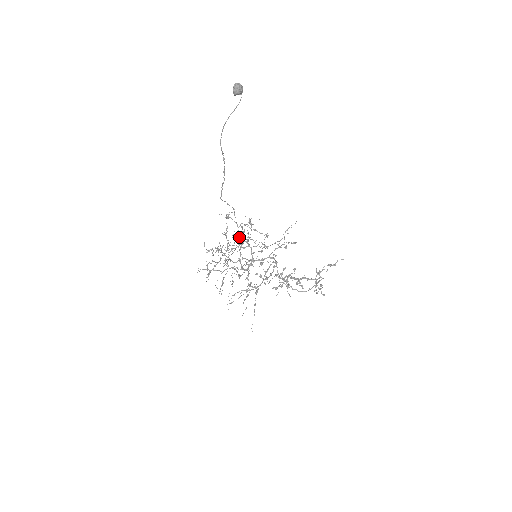
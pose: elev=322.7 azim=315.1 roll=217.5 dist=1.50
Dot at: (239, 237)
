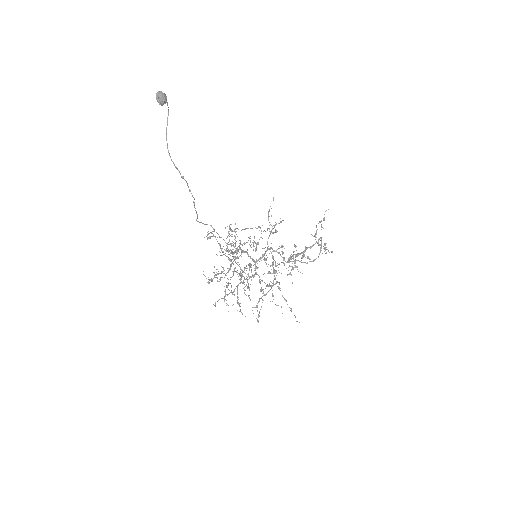
Dot at: (229, 250)
